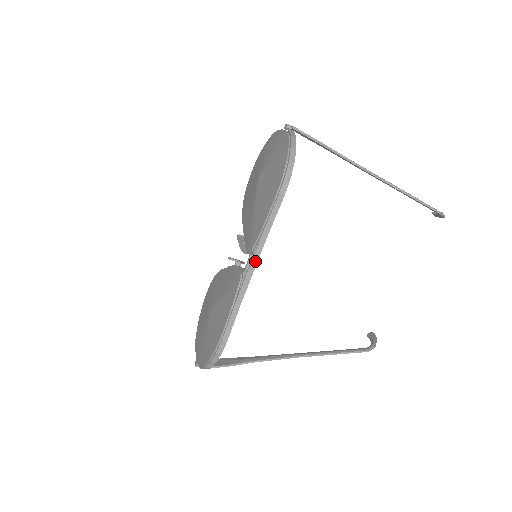
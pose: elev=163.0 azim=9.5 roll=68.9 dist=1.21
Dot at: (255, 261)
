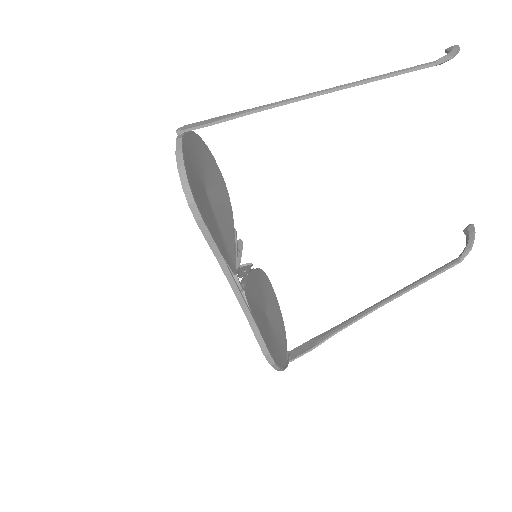
Dot at: (233, 285)
